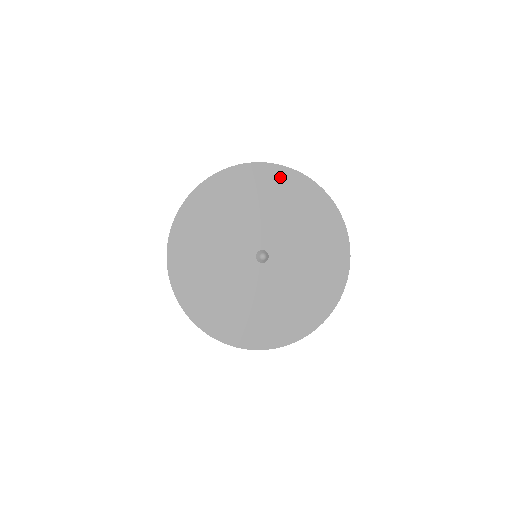
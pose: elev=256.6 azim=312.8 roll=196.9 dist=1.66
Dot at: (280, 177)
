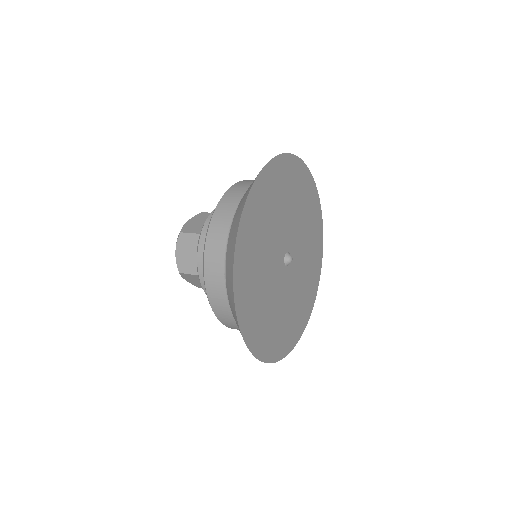
Dot at: (318, 216)
